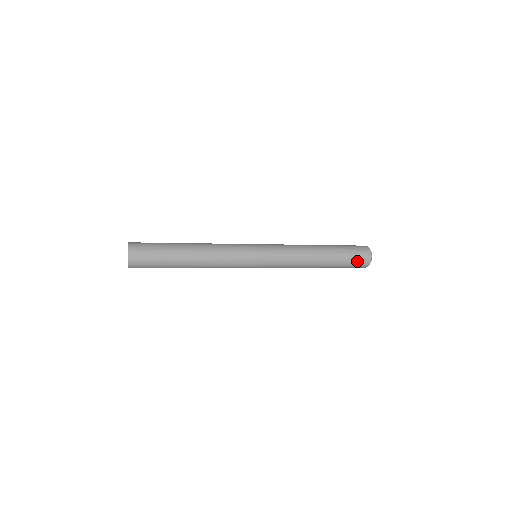
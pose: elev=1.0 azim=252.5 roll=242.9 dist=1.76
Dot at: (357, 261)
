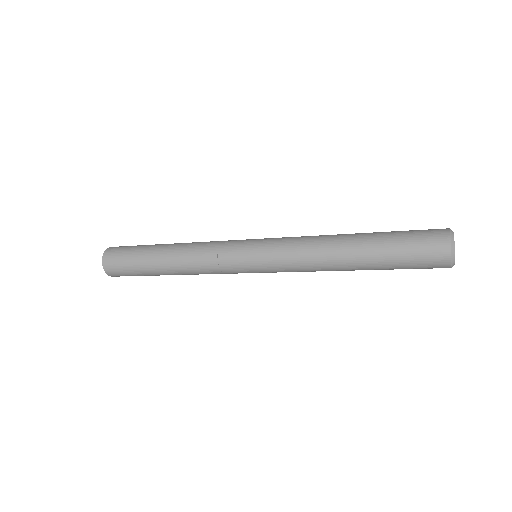
Dot at: (421, 258)
